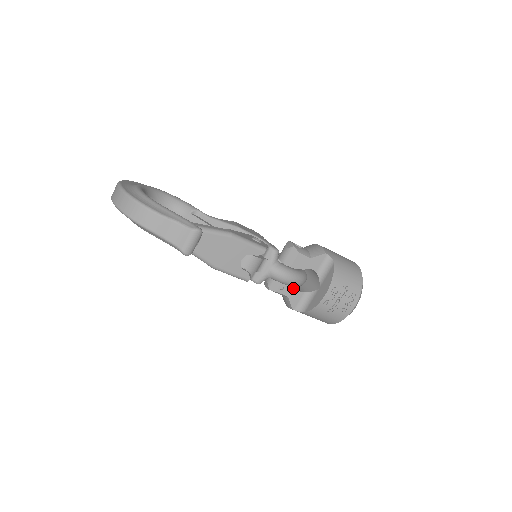
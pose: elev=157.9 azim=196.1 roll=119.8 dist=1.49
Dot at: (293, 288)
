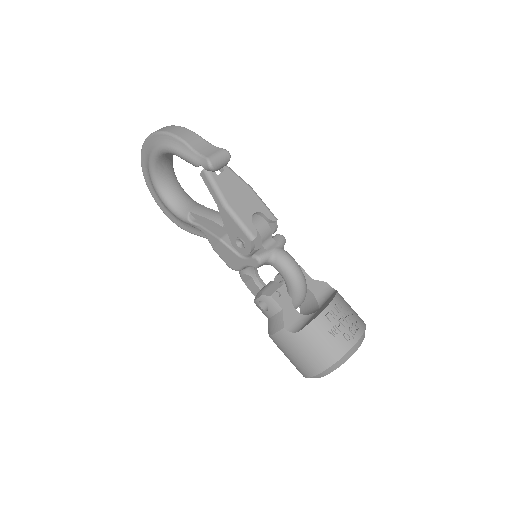
Dot at: (289, 302)
